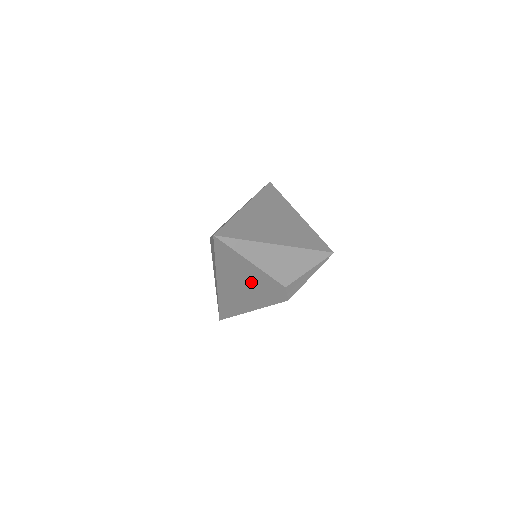
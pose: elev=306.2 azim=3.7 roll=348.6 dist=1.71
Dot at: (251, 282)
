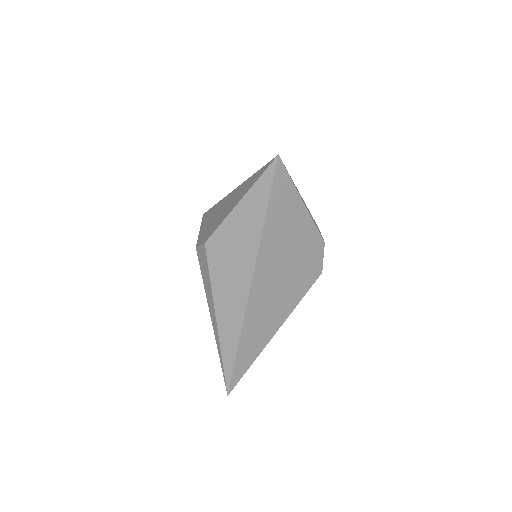
Dot at: (293, 249)
